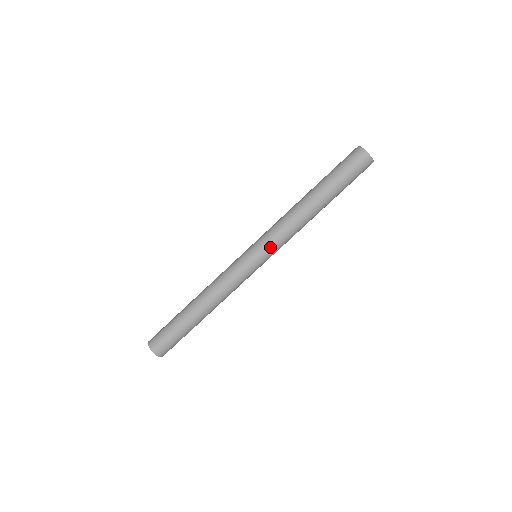
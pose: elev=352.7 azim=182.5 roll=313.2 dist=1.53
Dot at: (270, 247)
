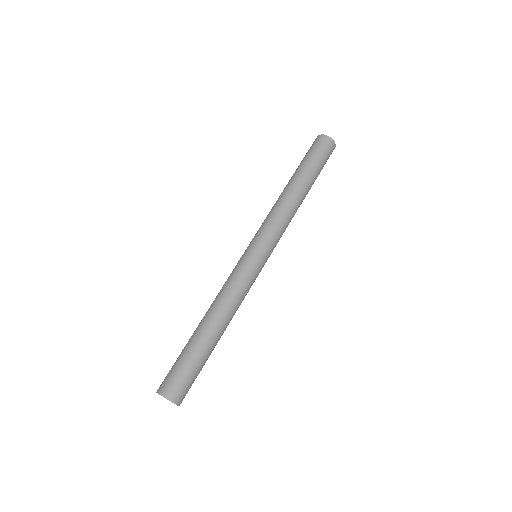
Dot at: (275, 245)
